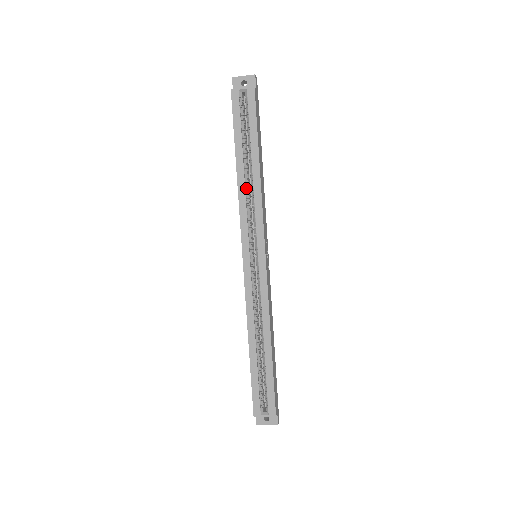
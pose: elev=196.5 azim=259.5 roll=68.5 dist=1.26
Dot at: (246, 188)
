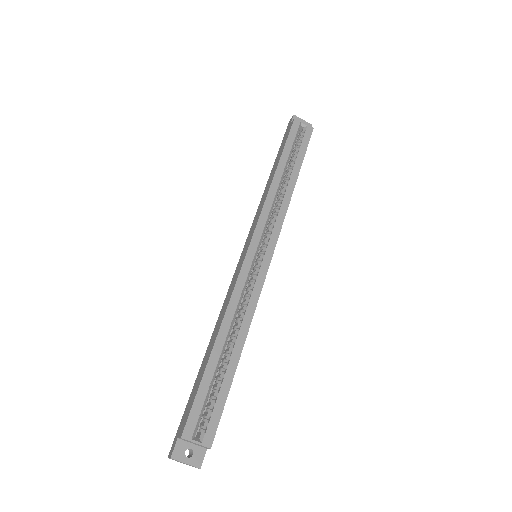
Dot at: (277, 191)
